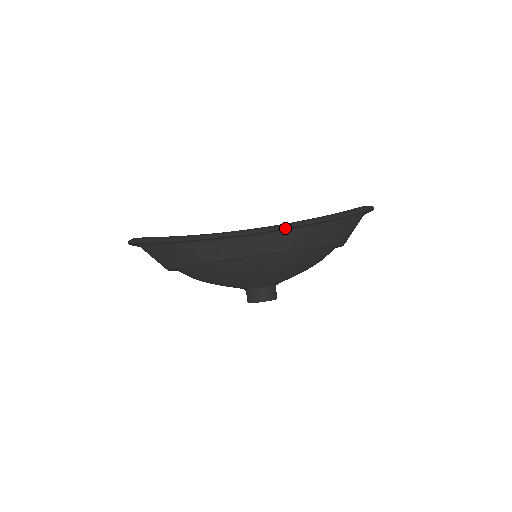
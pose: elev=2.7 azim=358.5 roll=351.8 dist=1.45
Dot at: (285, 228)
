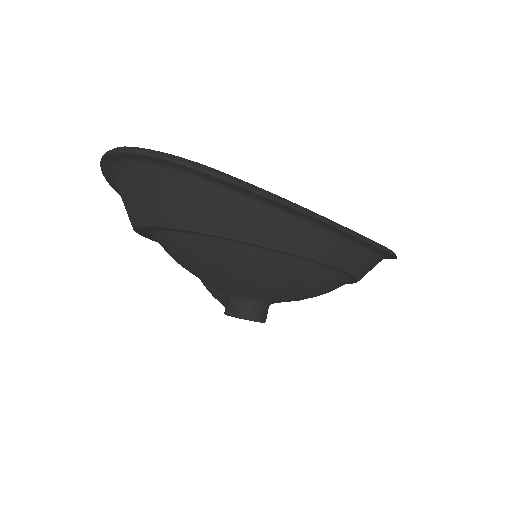
Dot at: (380, 248)
